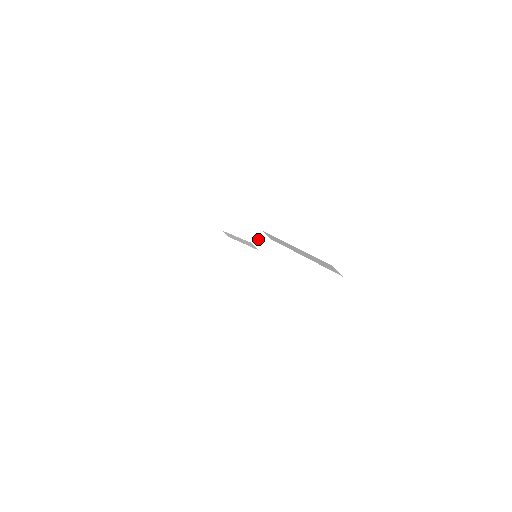
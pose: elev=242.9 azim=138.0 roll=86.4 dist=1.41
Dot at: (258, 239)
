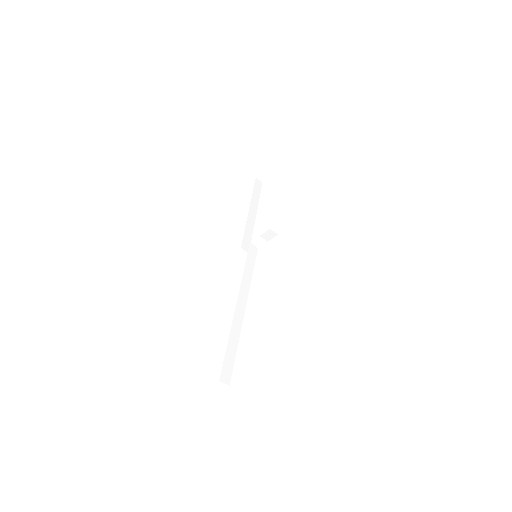
Dot at: (266, 234)
